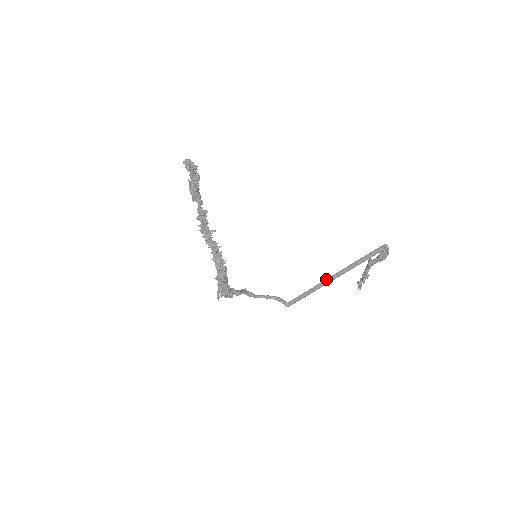
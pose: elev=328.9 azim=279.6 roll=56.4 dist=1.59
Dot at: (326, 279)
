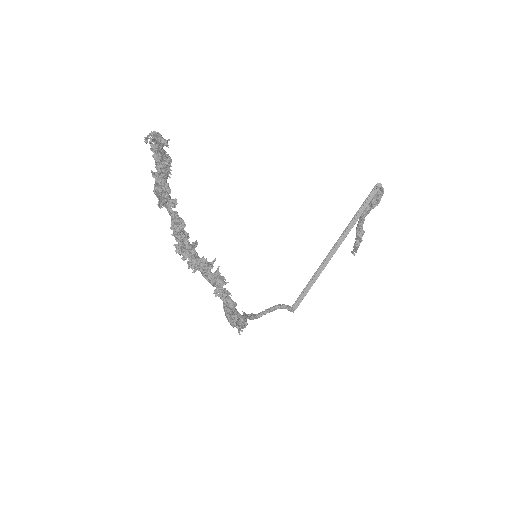
Dot at: (327, 255)
